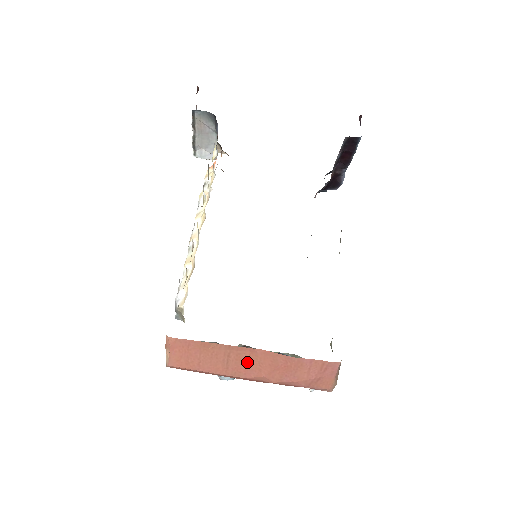
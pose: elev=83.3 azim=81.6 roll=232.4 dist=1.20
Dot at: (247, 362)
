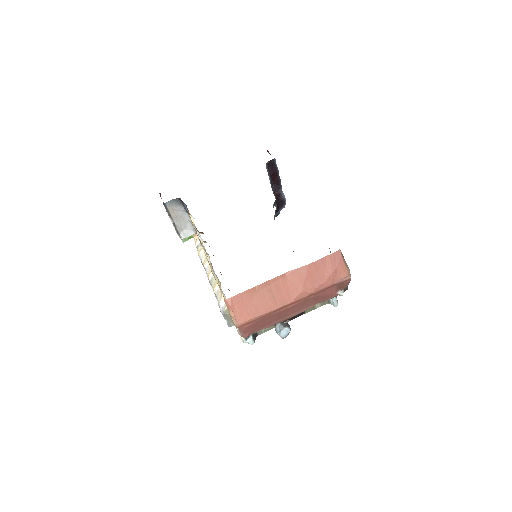
Dot at: (285, 288)
